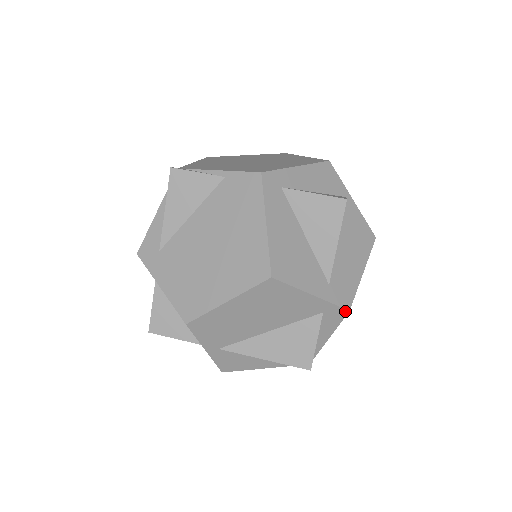
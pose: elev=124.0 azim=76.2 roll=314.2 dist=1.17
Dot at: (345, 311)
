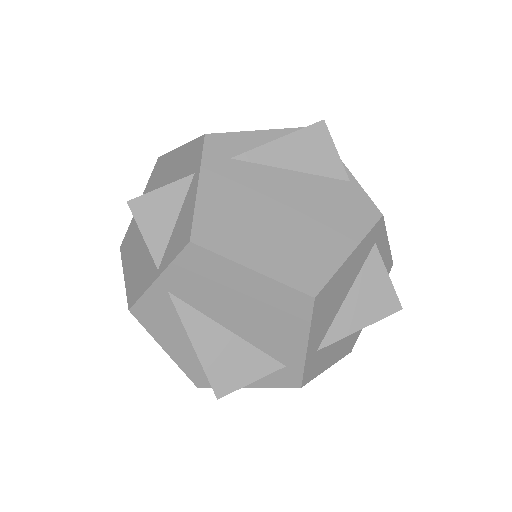
Dot at: (299, 384)
